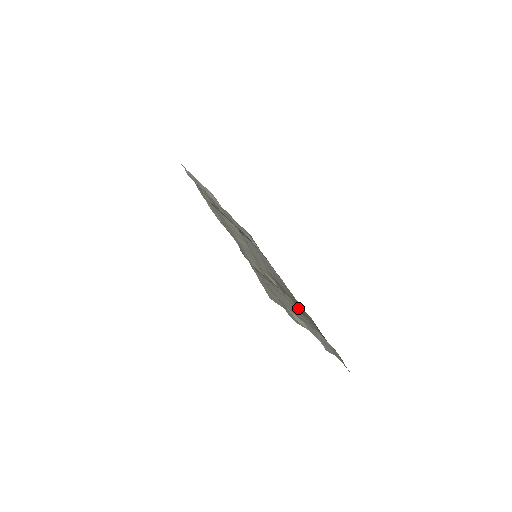
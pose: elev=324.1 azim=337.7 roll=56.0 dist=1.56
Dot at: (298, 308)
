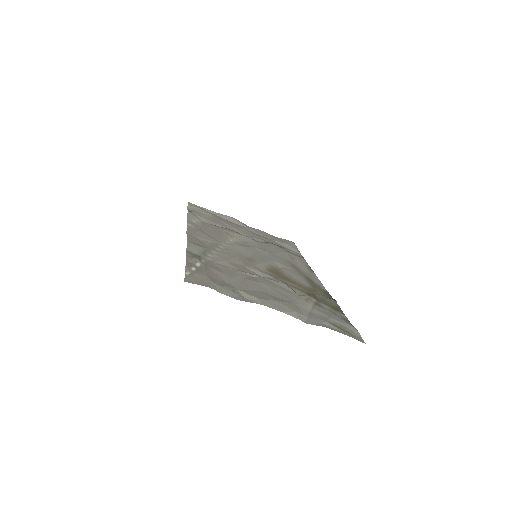
Dot at: (300, 292)
